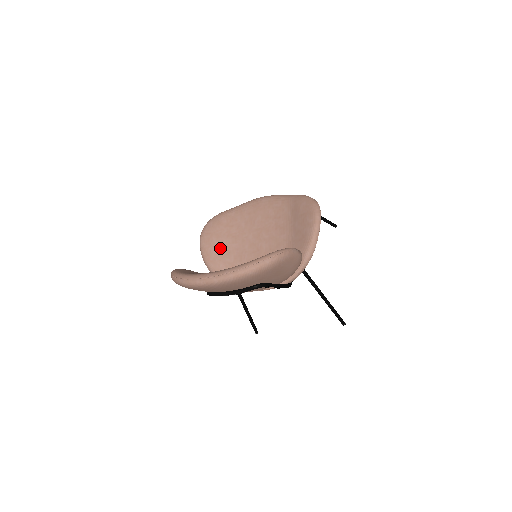
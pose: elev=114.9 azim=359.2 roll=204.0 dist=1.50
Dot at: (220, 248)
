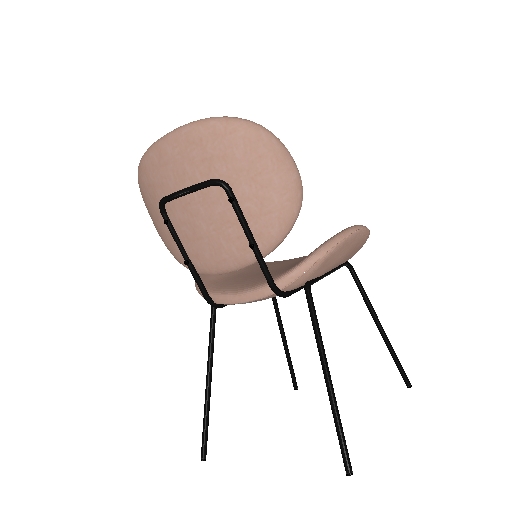
Dot at: occluded
